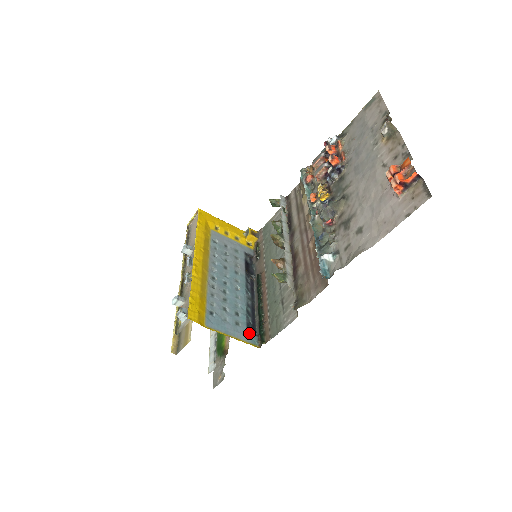
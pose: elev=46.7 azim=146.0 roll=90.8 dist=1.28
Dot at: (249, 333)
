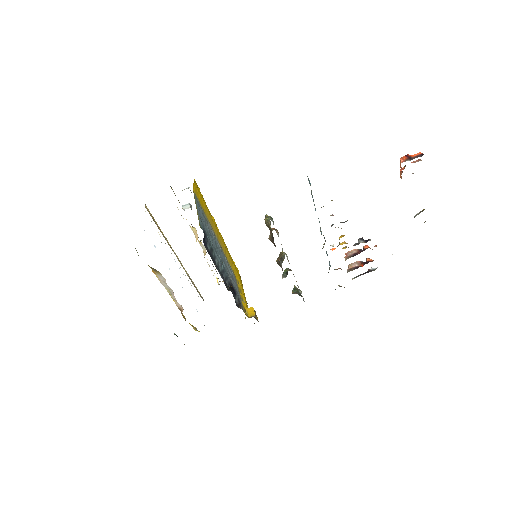
Dot at: (203, 229)
